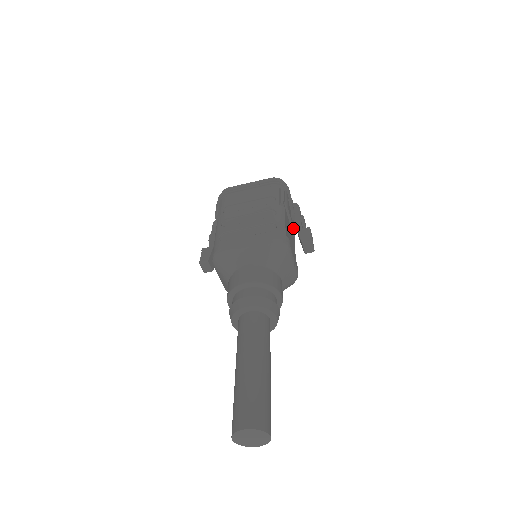
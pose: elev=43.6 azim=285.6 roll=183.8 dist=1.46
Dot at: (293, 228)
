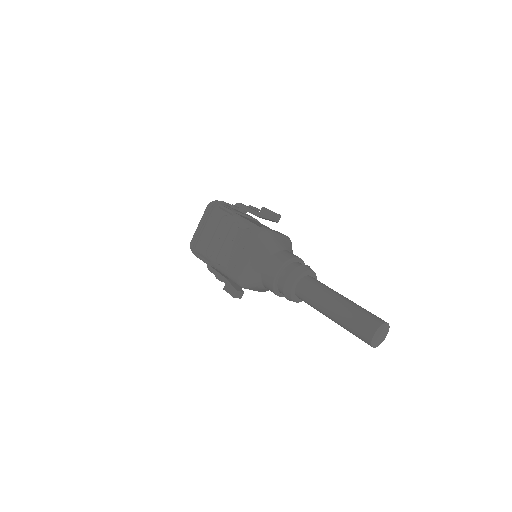
Dot at: (252, 218)
